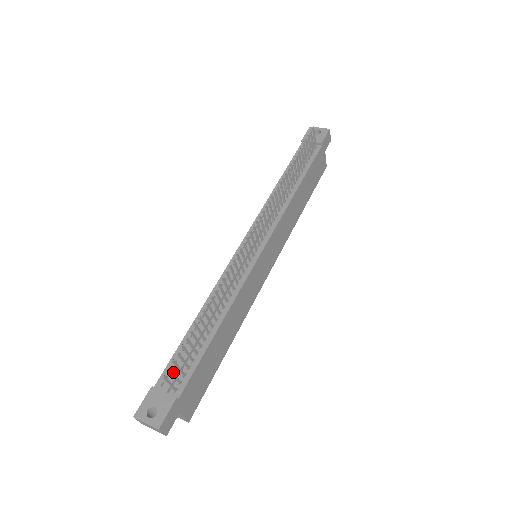
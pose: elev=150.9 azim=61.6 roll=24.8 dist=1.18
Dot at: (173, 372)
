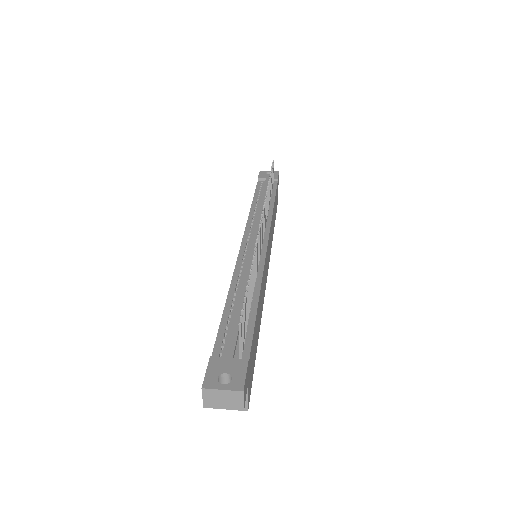
Dot at: (243, 326)
